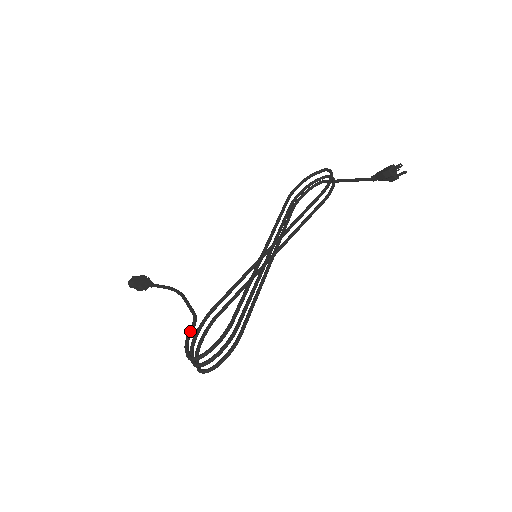
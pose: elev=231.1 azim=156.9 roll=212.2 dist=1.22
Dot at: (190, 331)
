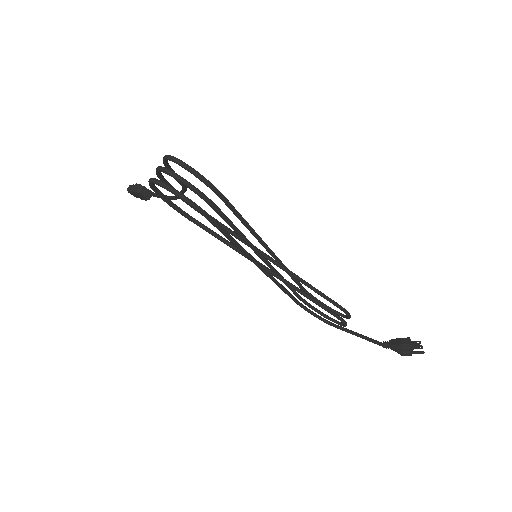
Dot at: occluded
